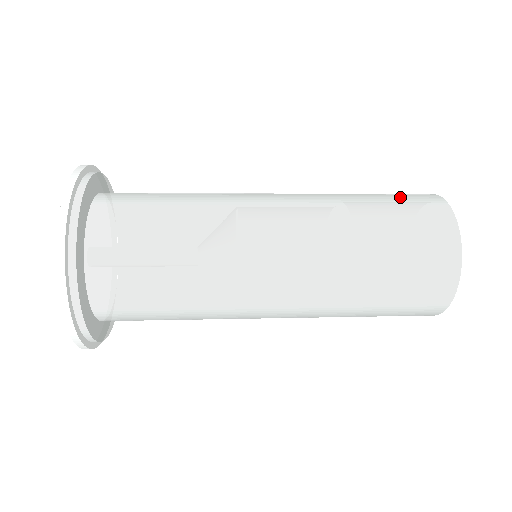
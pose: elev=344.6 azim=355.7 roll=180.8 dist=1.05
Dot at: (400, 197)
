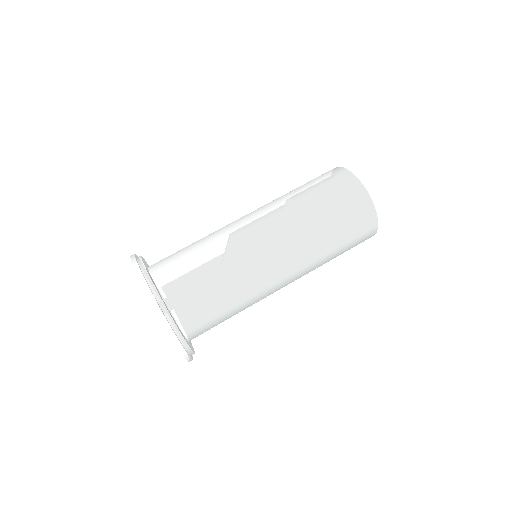
Dot at: (340, 199)
